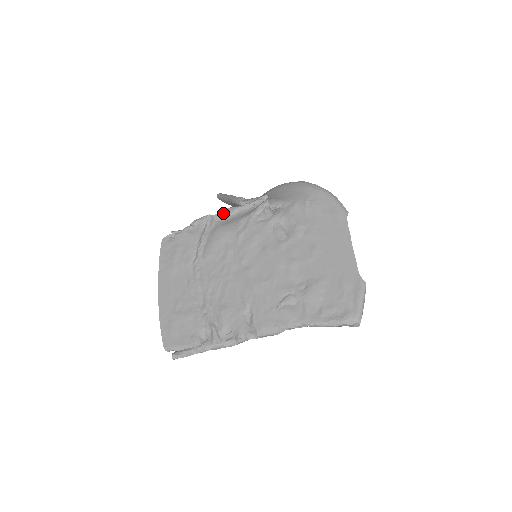
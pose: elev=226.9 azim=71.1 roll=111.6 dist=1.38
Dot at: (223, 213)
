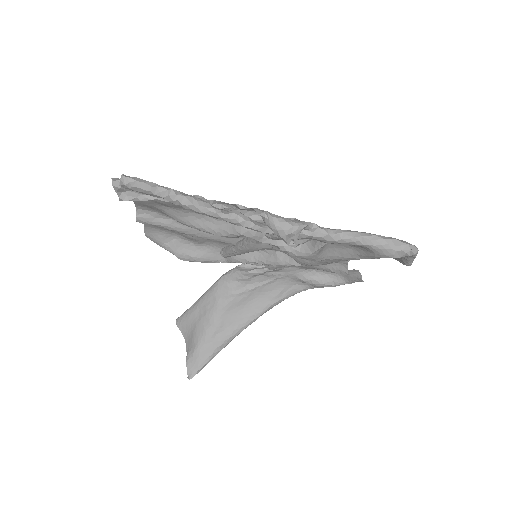
Dot at: occluded
